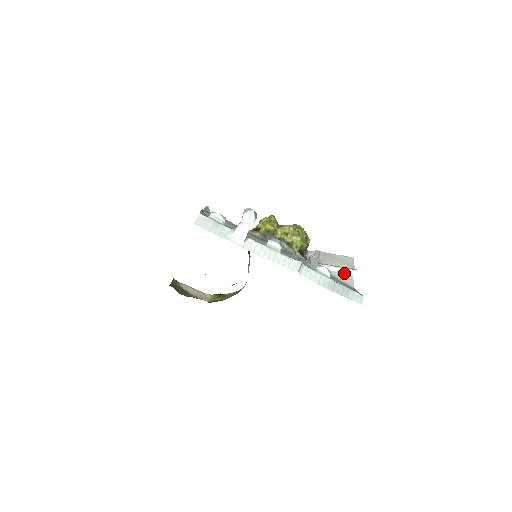
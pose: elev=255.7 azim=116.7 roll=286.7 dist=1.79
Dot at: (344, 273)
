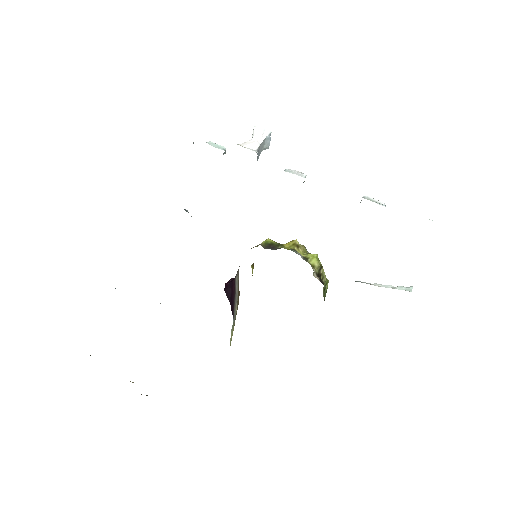
Dot at: occluded
